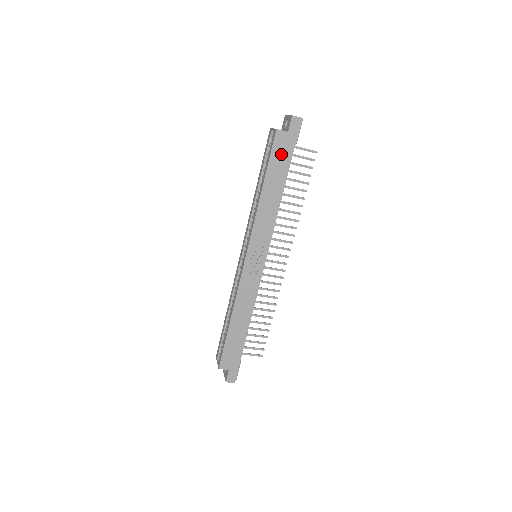
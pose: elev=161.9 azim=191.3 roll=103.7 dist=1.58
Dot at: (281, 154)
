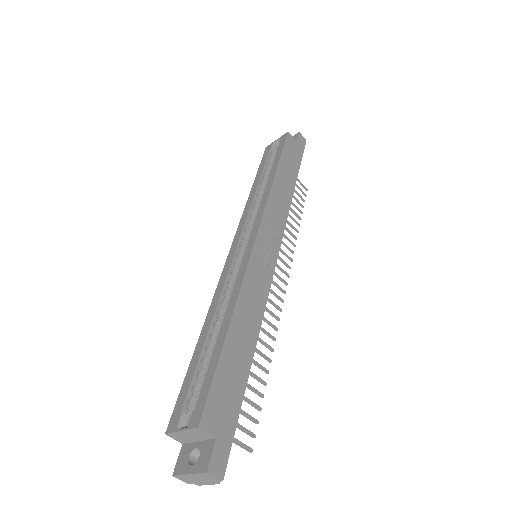
Dot at: (292, 154)
